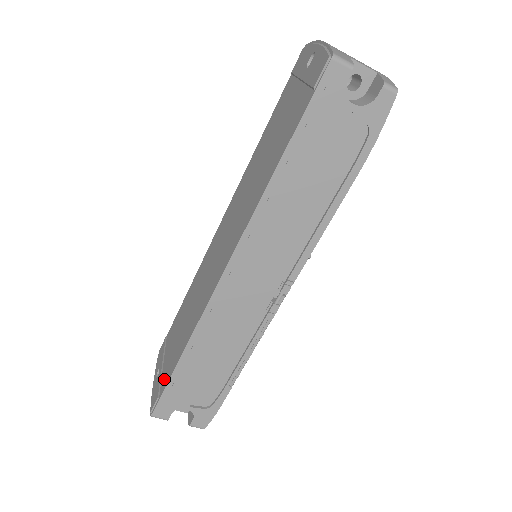
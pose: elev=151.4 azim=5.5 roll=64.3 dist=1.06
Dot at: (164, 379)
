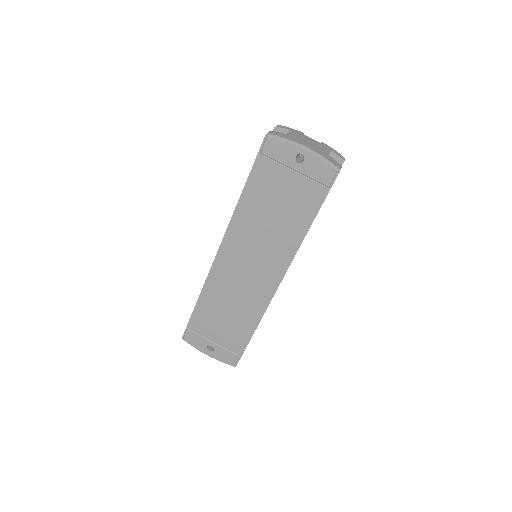
Dot at: (235, 347)
